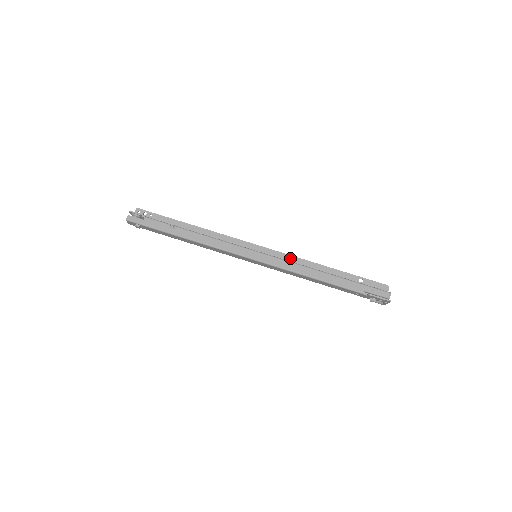
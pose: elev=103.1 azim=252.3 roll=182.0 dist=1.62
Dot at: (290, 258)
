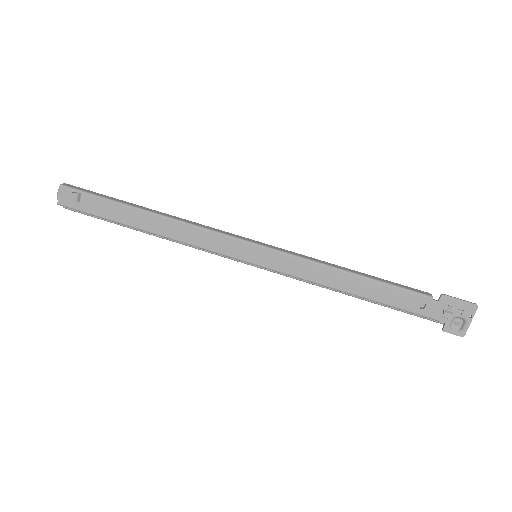
Dot at: occluded
